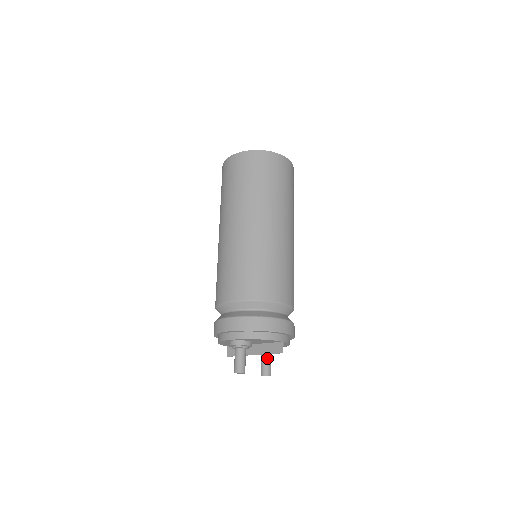
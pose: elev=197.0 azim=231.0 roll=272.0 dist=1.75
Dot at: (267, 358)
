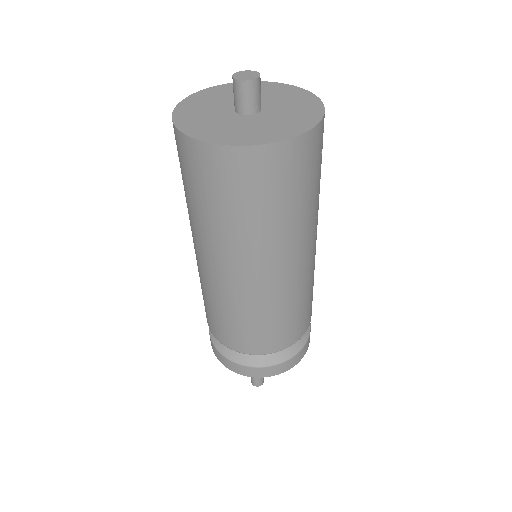
Dot at: occluded
